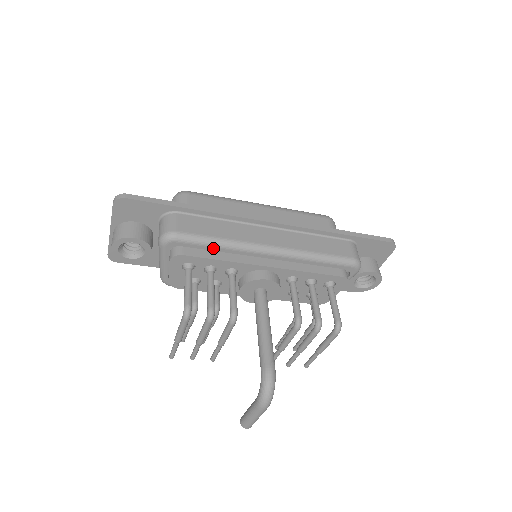
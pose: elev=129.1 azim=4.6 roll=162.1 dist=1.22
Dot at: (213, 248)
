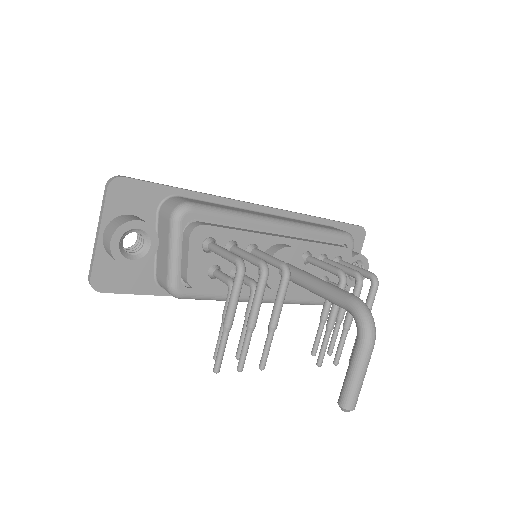
Dot at: (230, 220)
